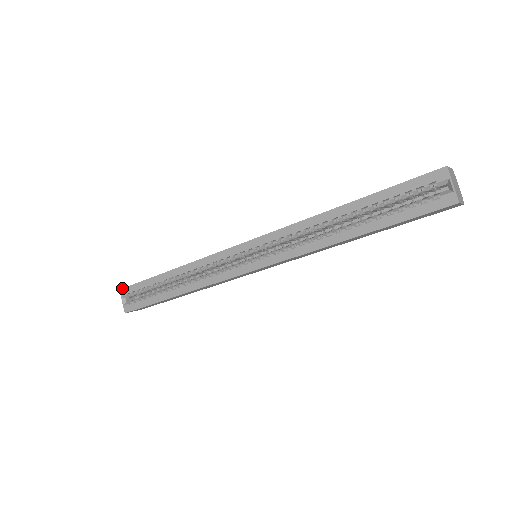
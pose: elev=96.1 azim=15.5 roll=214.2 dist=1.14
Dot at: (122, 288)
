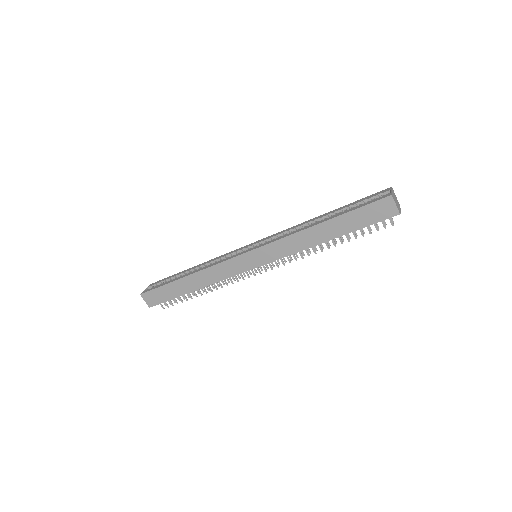
Dot at: (152, 283)
